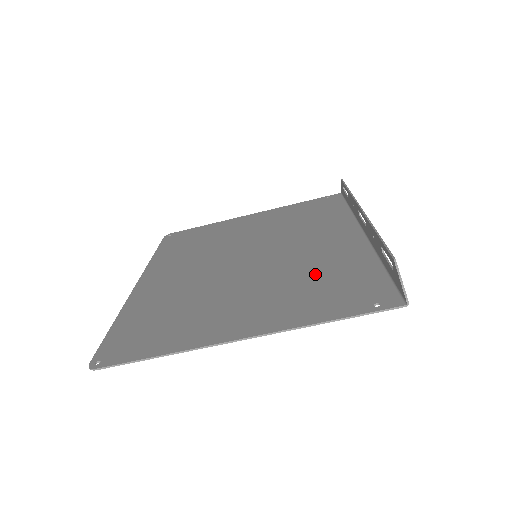
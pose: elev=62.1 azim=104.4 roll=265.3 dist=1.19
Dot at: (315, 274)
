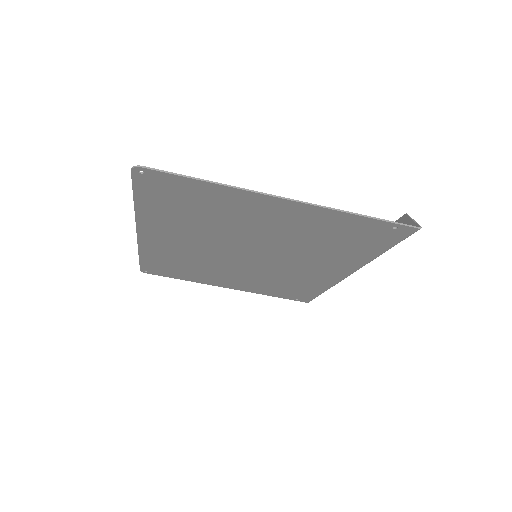
Dot at: (325, 244)
